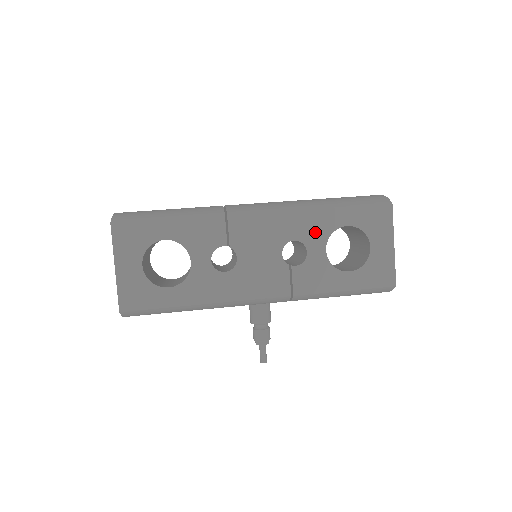
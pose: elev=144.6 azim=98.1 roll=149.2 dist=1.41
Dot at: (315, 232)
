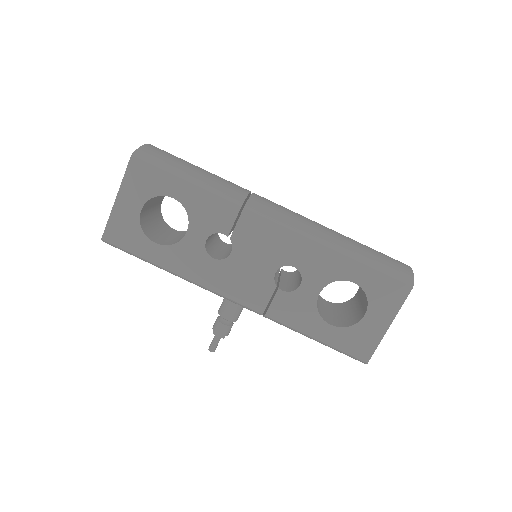
Dot at: (319, 271)
